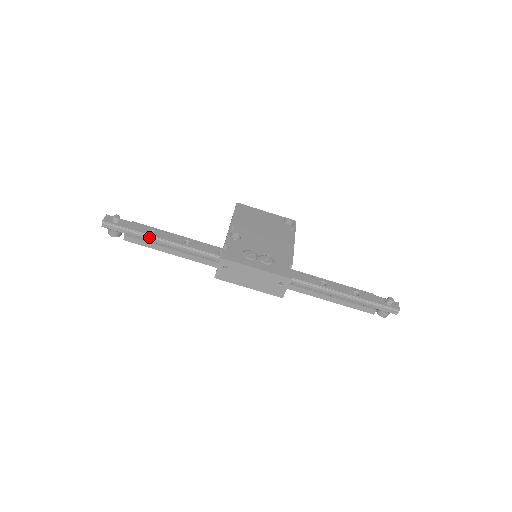
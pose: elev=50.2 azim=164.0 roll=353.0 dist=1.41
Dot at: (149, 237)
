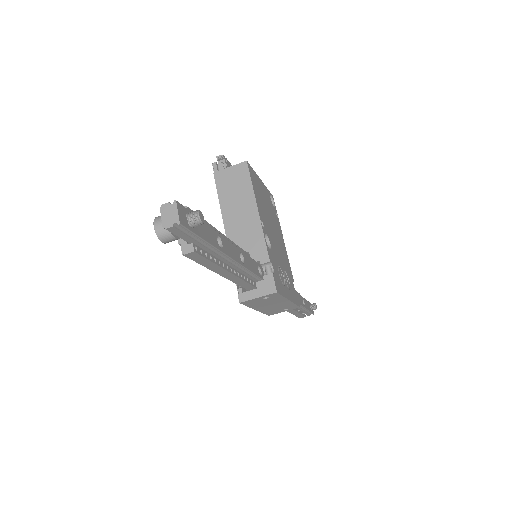
Dot at: (216, 252)
